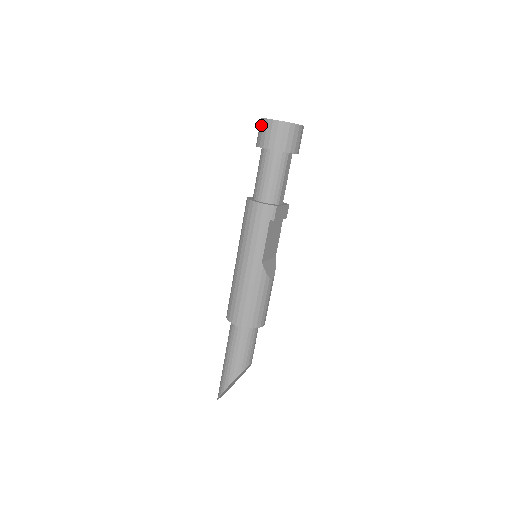
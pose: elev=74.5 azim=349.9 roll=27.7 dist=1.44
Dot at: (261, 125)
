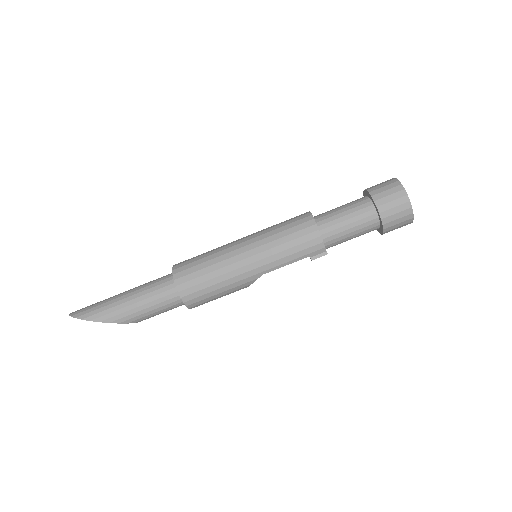
Dot at: (395, 188)
